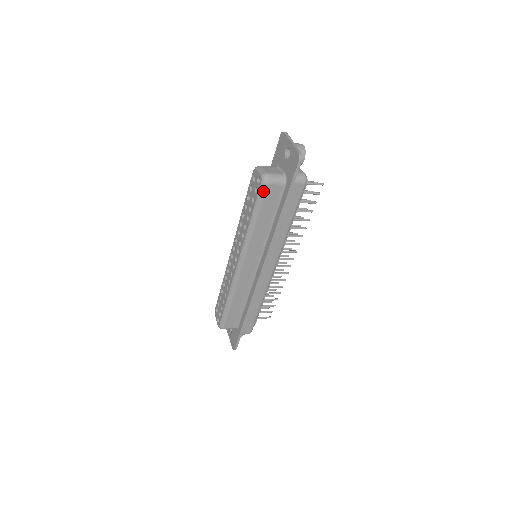
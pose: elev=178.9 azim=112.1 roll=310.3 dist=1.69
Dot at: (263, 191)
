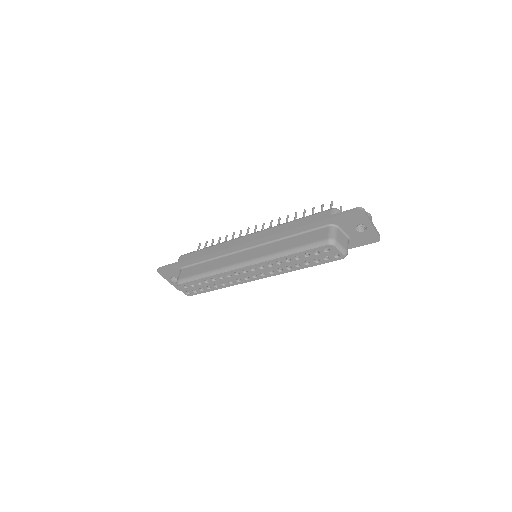
Dot at: (336, 260)
